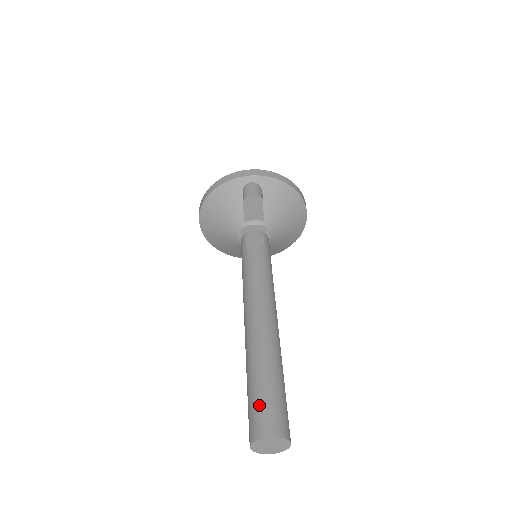
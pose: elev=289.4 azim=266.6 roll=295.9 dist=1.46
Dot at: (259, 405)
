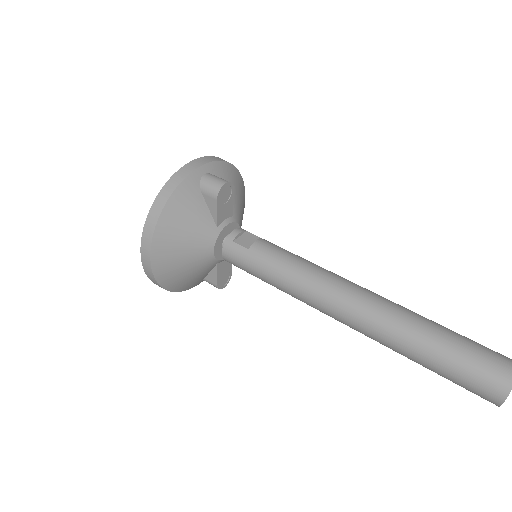
Dot at: (475, 358)
